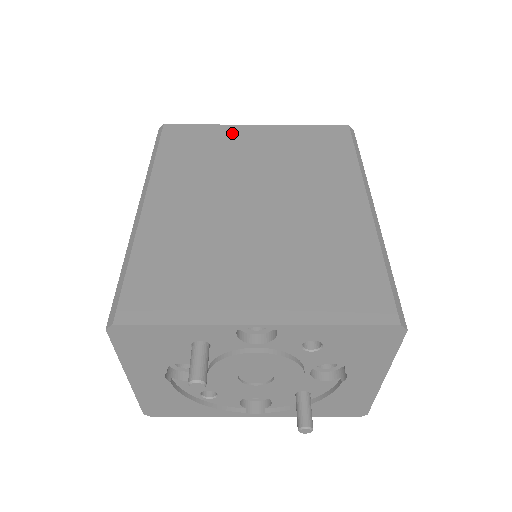
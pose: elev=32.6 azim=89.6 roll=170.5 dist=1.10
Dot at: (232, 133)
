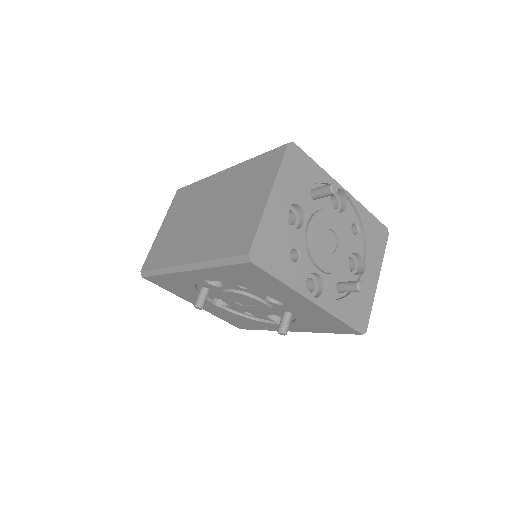
Dot at: occluded
